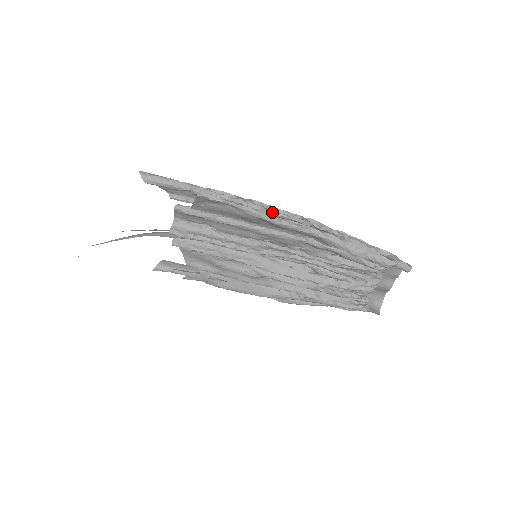
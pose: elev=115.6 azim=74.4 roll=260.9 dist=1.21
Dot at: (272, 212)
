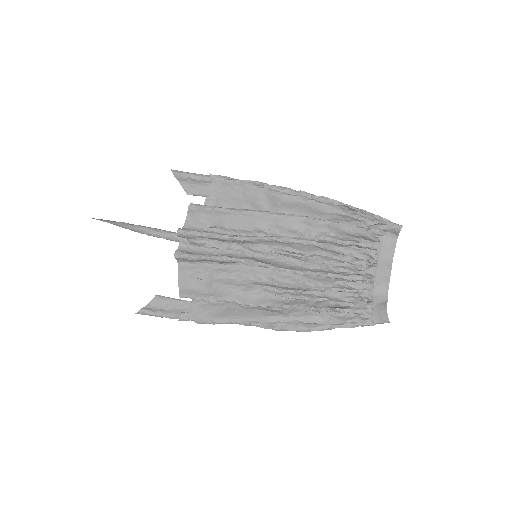
Dot at: (276, 188)
